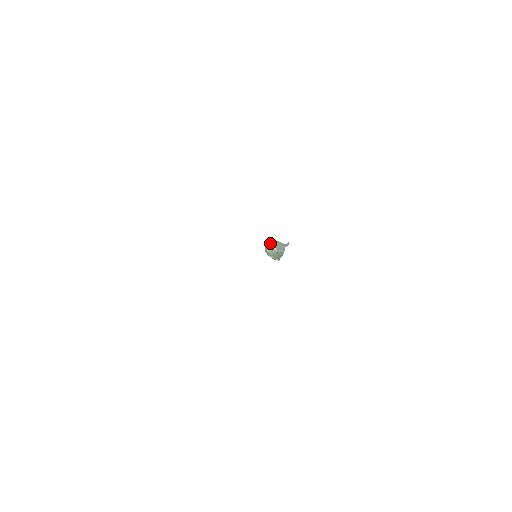
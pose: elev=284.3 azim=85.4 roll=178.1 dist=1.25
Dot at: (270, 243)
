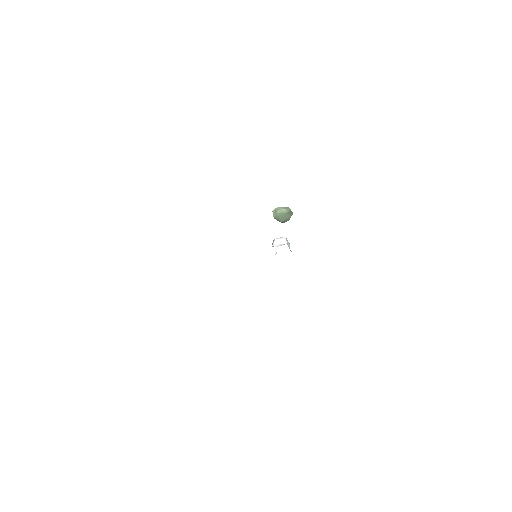
Dot at: occluded
